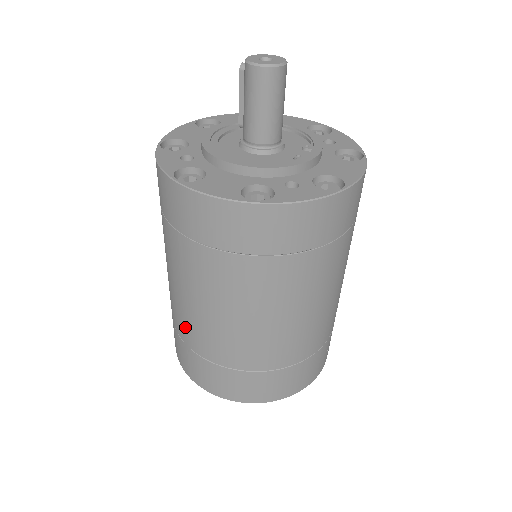
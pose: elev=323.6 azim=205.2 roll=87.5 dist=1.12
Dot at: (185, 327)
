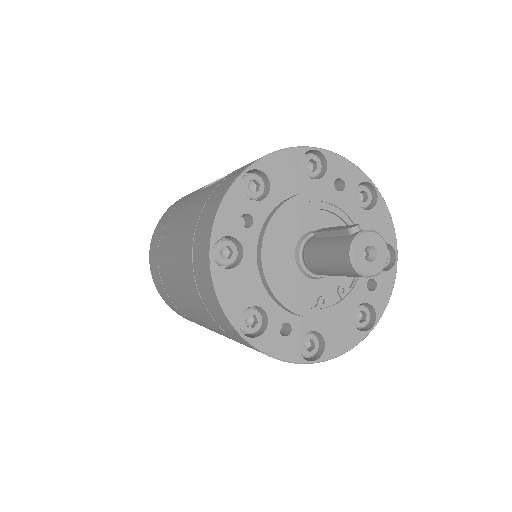
Dot at: (163, 254)
